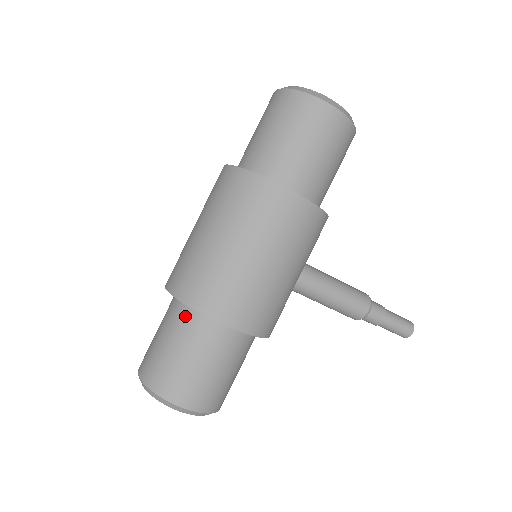
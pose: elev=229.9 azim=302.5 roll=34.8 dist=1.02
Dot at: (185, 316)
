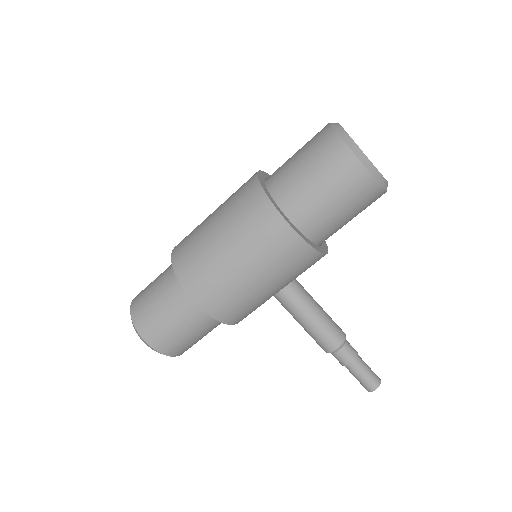
Dot at: (173, 275)
